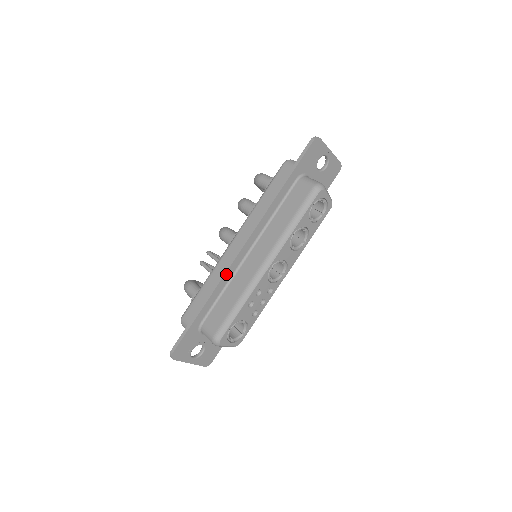
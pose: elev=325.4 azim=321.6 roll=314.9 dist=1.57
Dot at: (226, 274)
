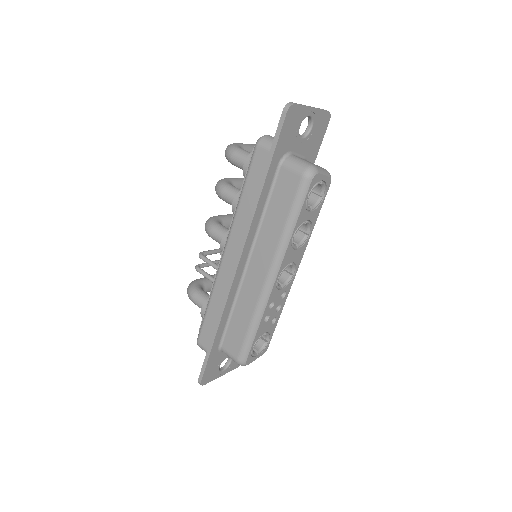
Dot at: (229, 296)
